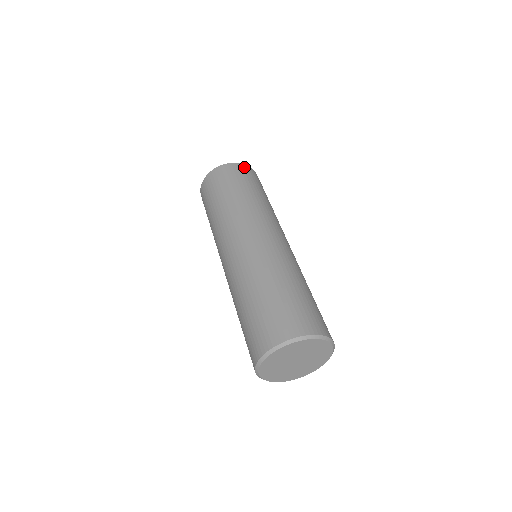
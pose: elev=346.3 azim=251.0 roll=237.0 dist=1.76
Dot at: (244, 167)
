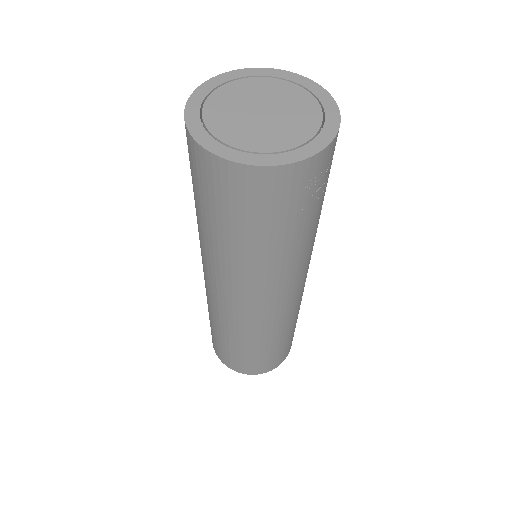
Dot at: (250, 178)
